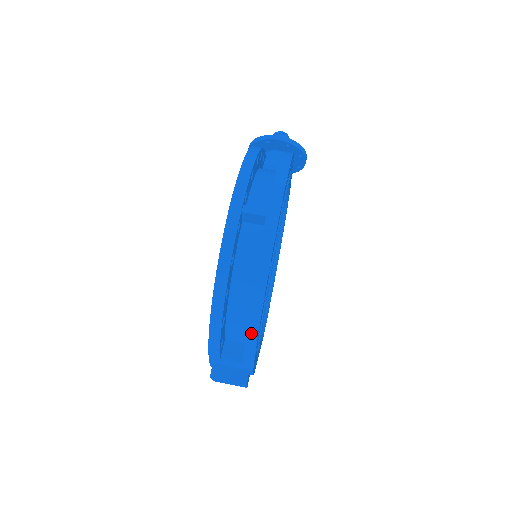
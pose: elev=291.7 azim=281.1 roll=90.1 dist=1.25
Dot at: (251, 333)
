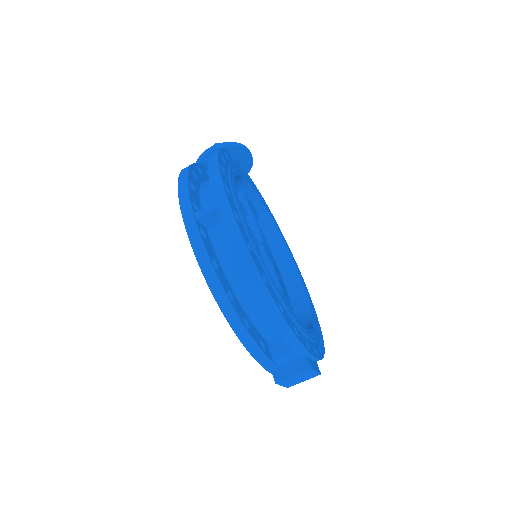
Dot at: (274, 316)
